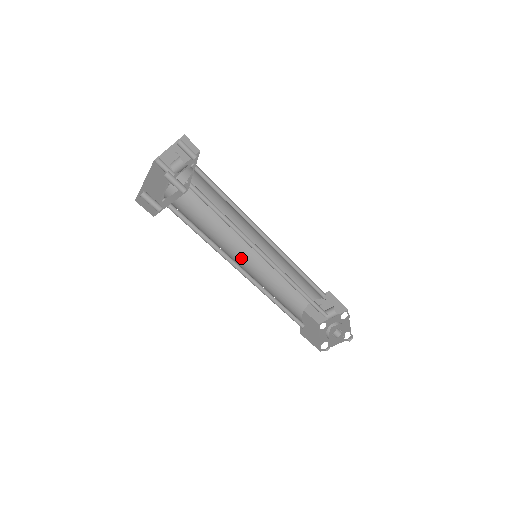
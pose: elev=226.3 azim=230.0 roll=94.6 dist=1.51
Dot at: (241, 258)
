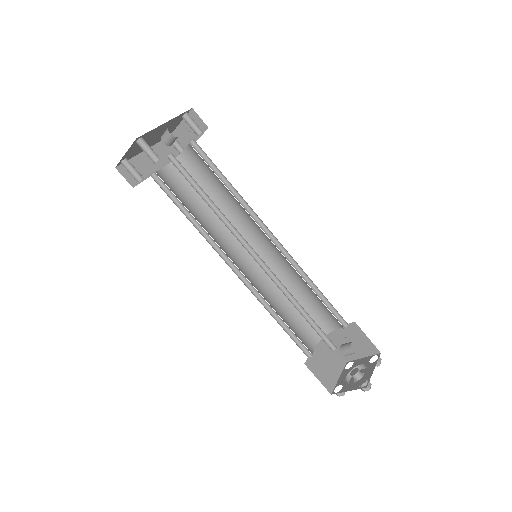
Dot at: (245, 257)
